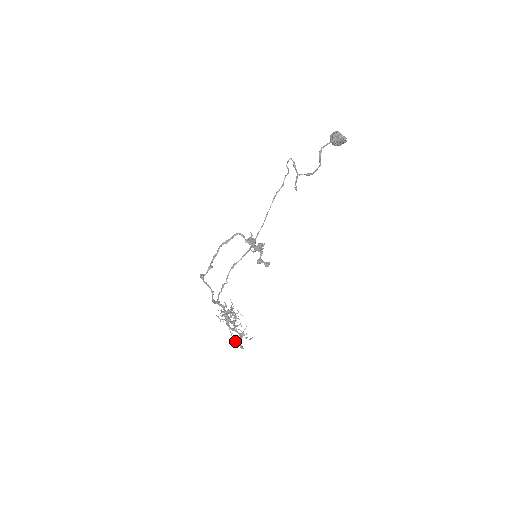
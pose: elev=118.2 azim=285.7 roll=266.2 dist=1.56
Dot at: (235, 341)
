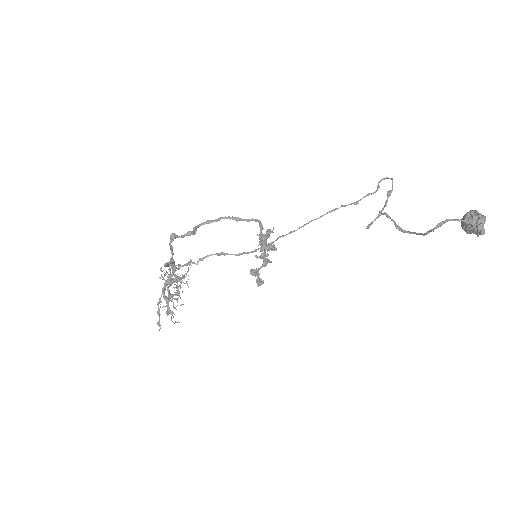
Dot at: (157, 312)
